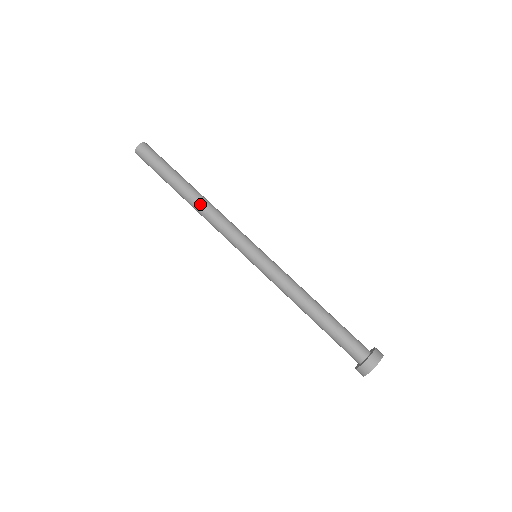
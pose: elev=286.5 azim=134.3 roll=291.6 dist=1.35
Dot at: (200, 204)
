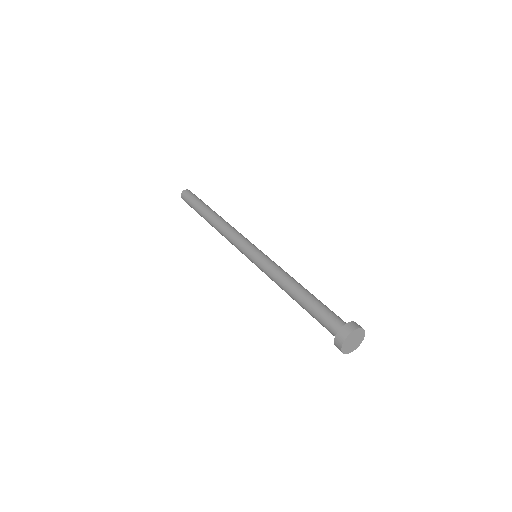
Dot at: (219, 220)
